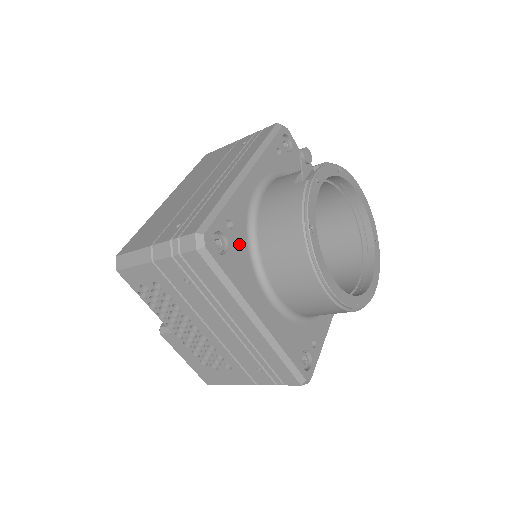
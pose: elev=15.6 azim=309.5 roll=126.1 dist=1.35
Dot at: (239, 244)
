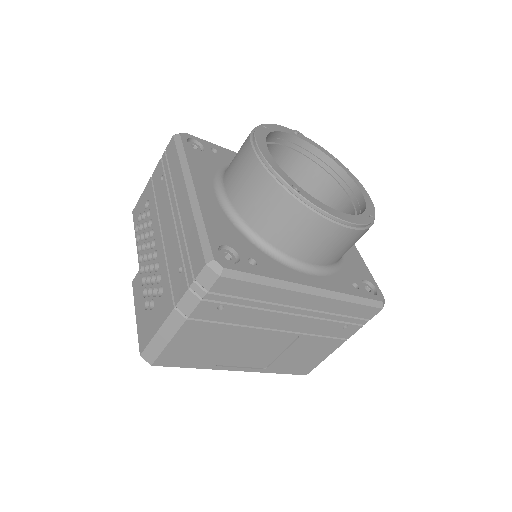
Dot at: (214, 160)
